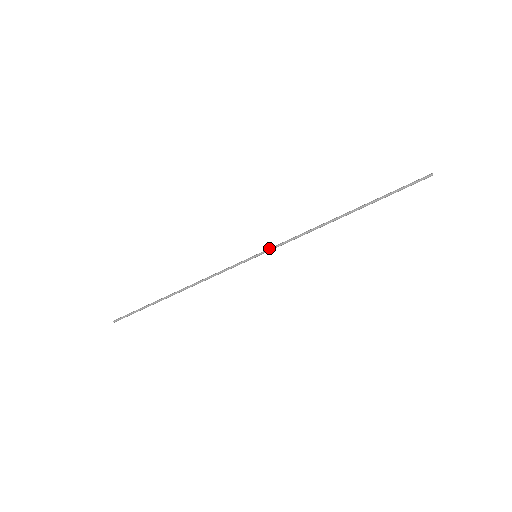
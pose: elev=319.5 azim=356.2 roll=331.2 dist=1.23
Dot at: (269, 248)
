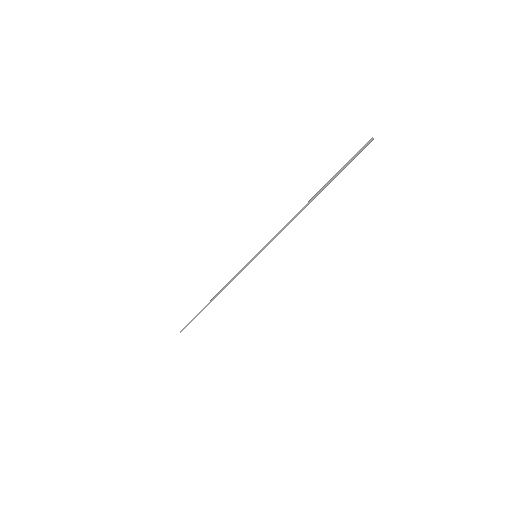
Dot at: (263, 248)
